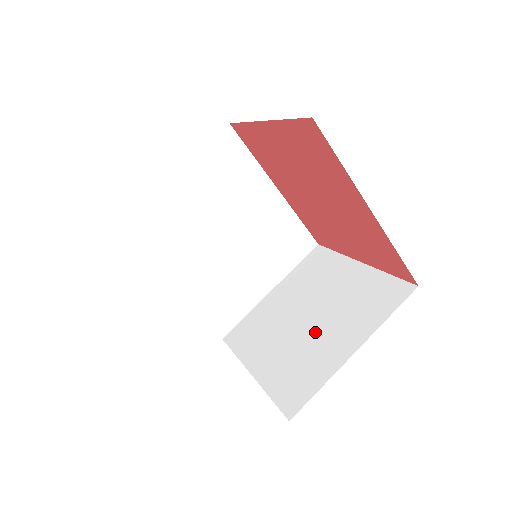
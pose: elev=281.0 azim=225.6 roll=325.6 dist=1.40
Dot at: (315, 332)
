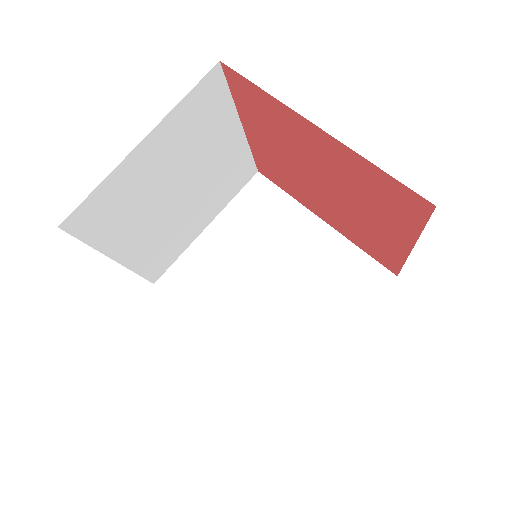
Dot at: occluded
